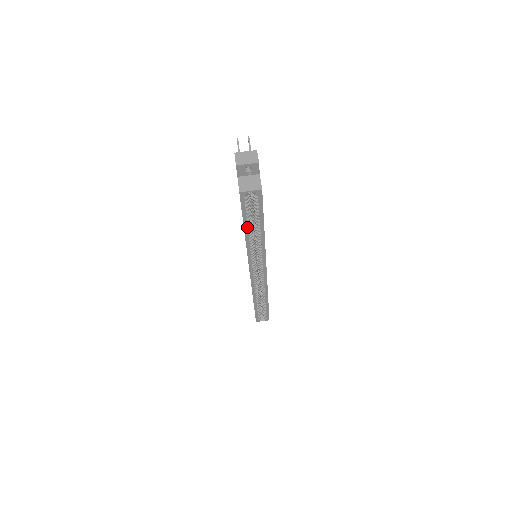
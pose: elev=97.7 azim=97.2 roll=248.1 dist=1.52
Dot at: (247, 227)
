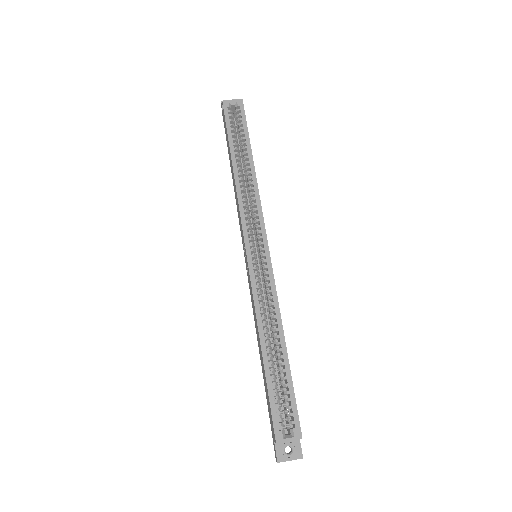
Dot at: (233, 150)
